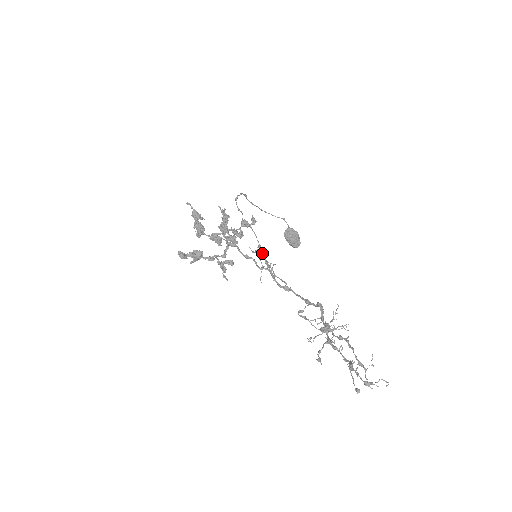
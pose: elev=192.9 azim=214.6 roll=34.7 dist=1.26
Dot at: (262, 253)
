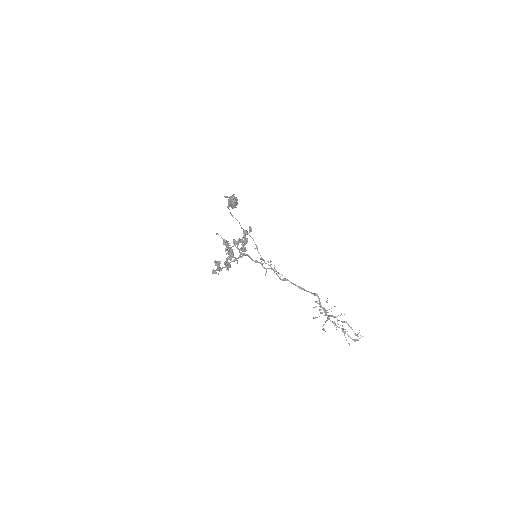
Dot at: (259, 253)
